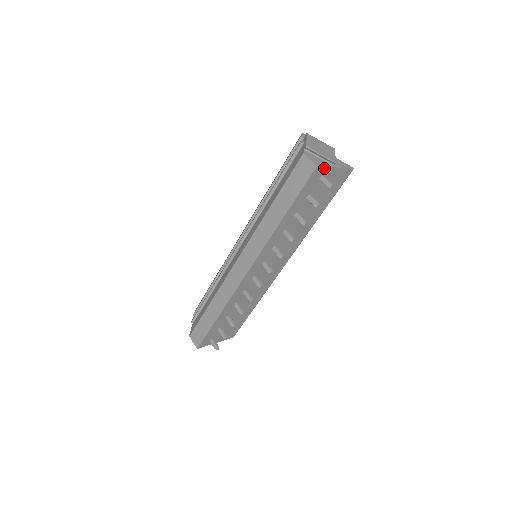
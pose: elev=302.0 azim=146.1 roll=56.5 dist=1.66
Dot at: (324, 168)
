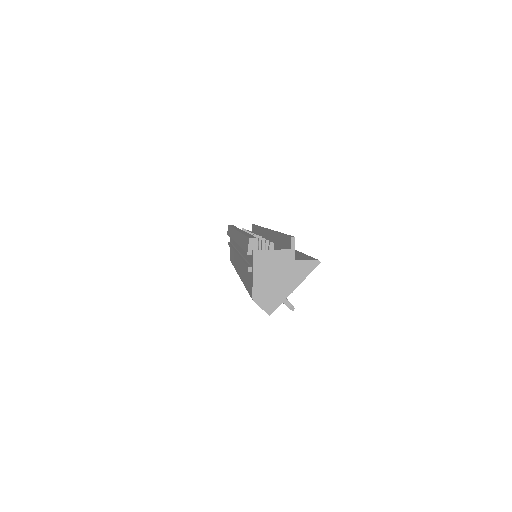
Dot at: (279, 304)
